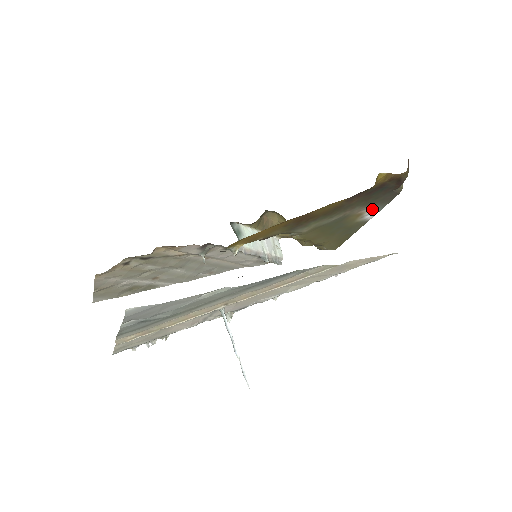
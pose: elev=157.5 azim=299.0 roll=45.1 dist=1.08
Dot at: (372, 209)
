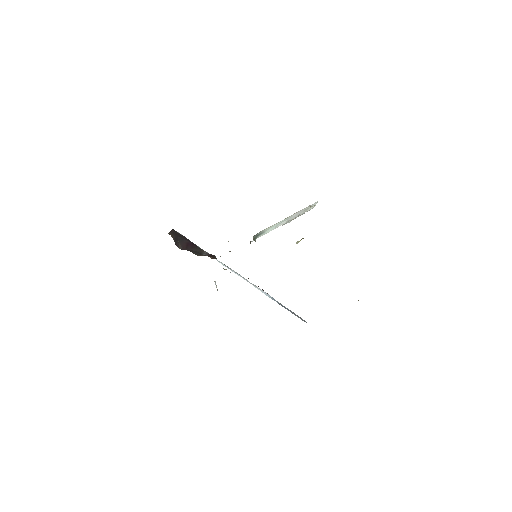
Dot at: occluded
